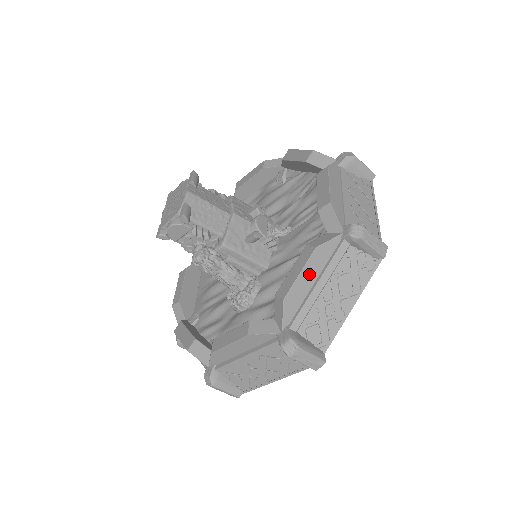
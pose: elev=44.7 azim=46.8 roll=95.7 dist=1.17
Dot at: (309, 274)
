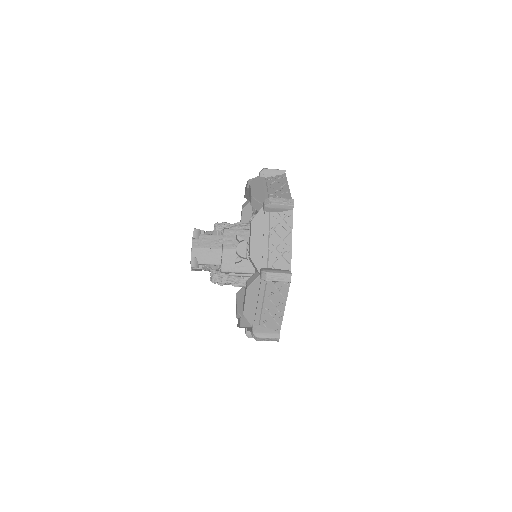
Dot at: (251, 300)
